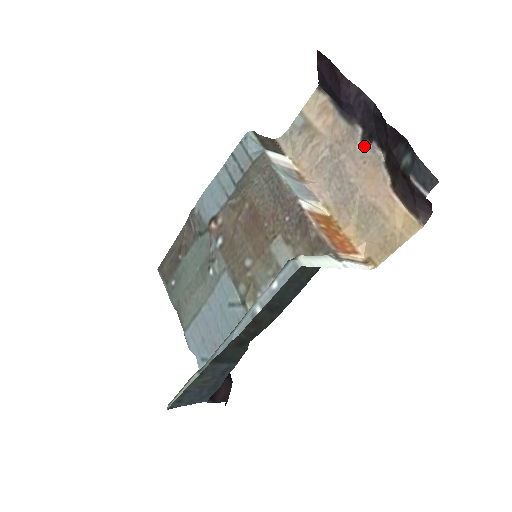
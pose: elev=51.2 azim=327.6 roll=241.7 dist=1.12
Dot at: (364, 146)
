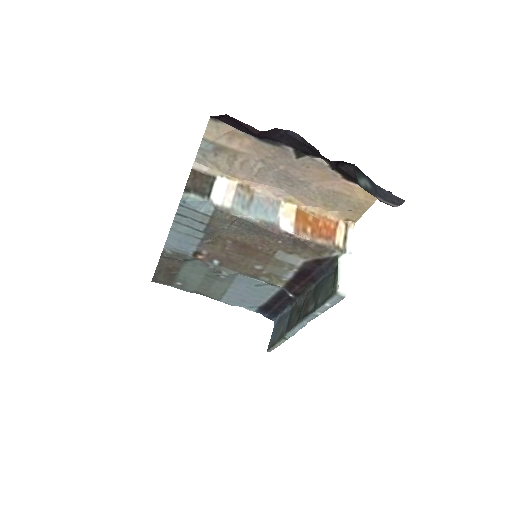
Dot at: (301, 158)
